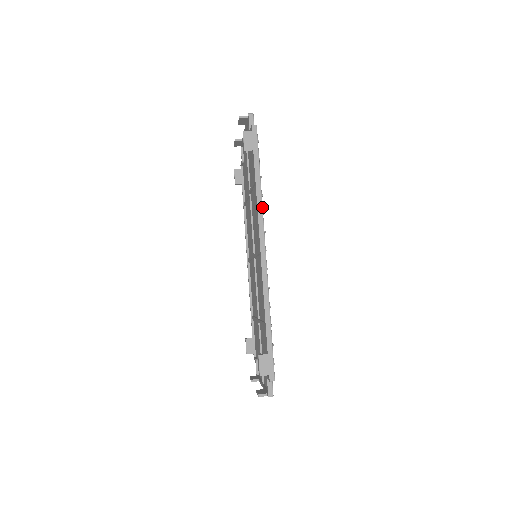
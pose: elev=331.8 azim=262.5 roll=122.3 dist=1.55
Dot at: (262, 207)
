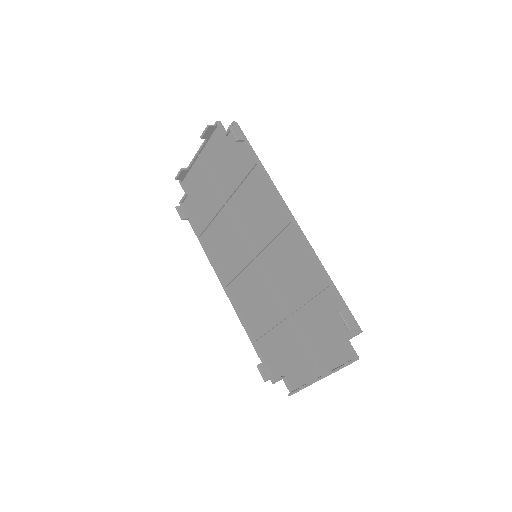
Dot at: (273, 184)
